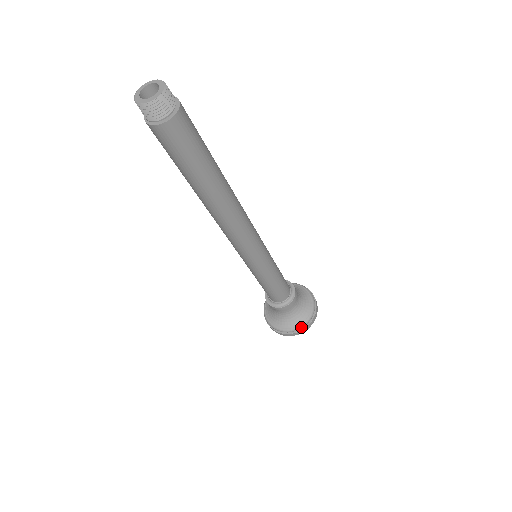
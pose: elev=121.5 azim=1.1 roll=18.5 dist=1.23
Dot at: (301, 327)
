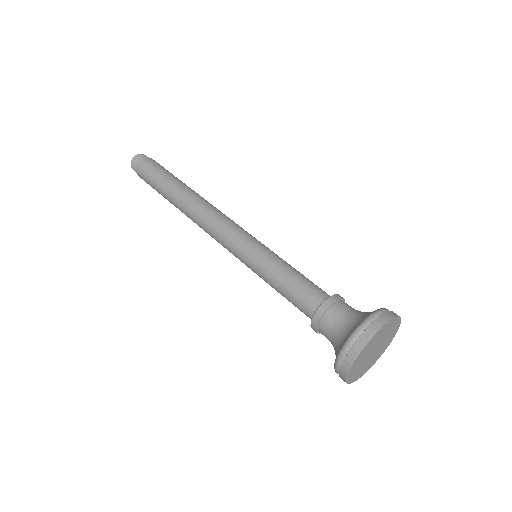
Dot at: (353, 334)
